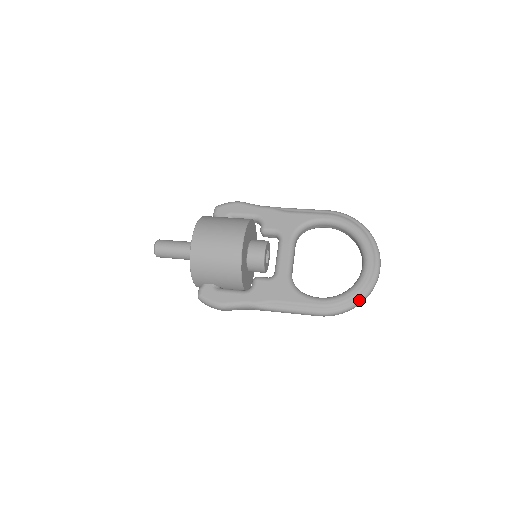
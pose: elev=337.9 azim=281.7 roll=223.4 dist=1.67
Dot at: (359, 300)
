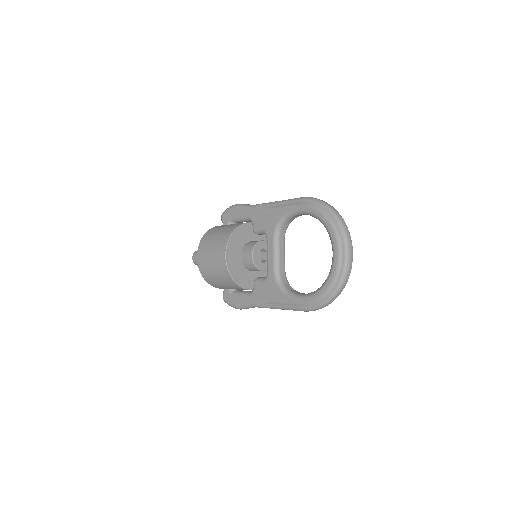
Dot at: (332, 295)
